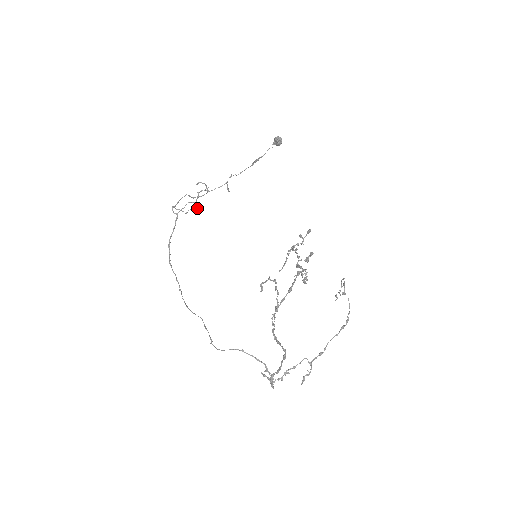
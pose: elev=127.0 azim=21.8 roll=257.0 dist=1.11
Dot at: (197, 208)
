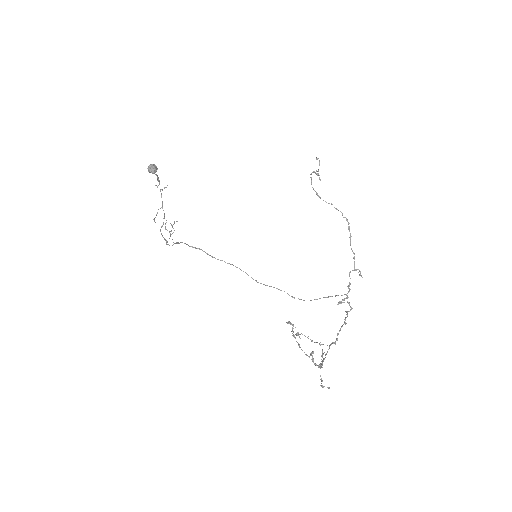
Dot at: (174, 223)
